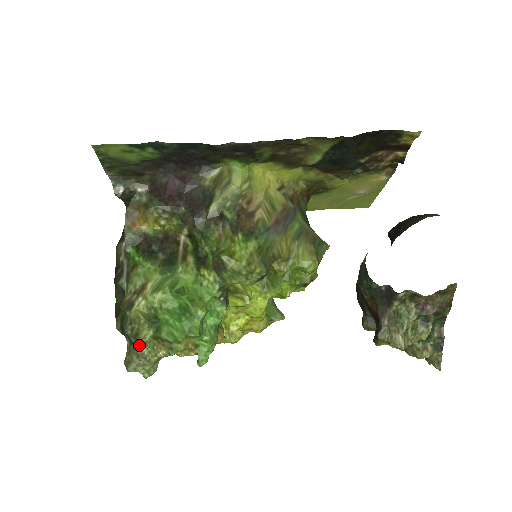
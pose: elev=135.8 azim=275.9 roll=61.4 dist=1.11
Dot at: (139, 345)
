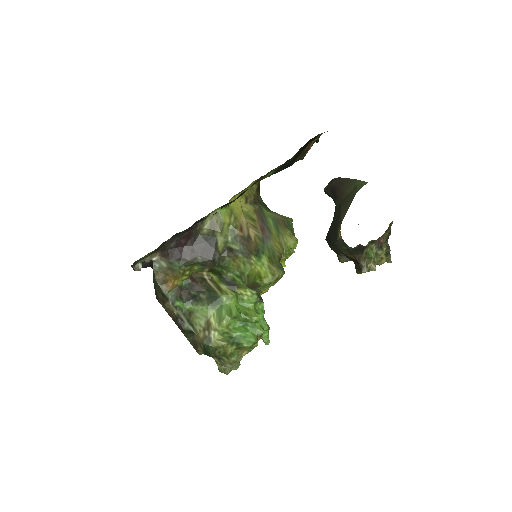
Dot at: (229, 358)
